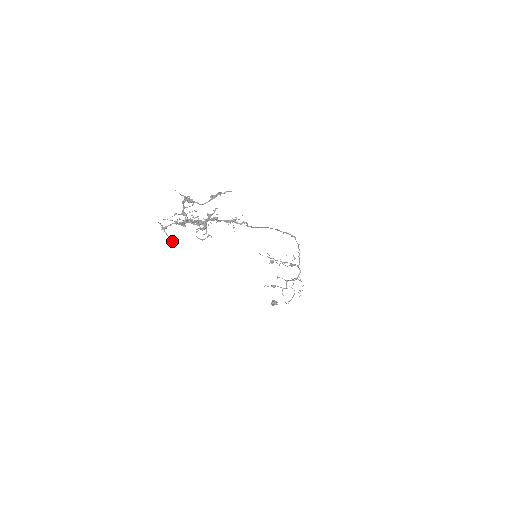
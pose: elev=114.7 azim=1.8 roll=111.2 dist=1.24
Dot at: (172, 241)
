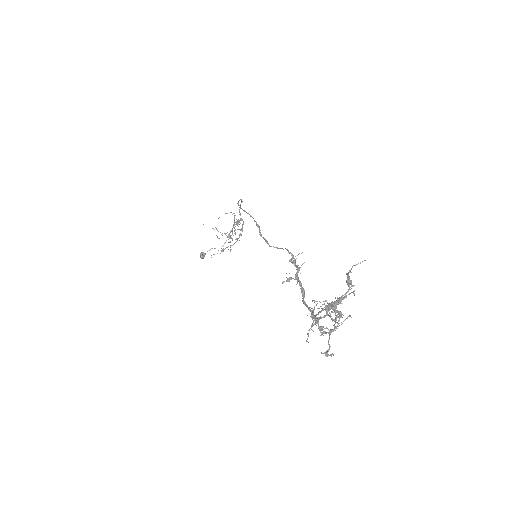
Dot at: occluded
